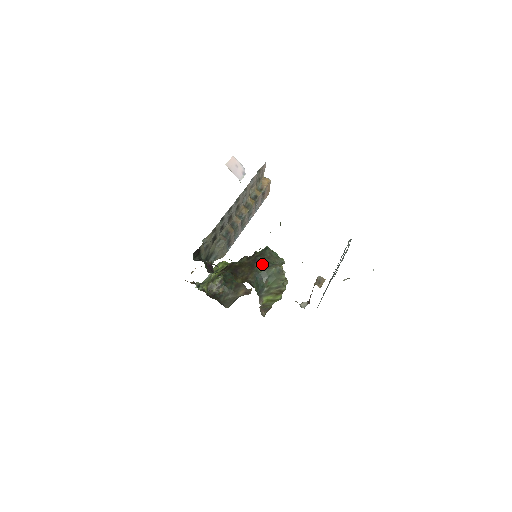
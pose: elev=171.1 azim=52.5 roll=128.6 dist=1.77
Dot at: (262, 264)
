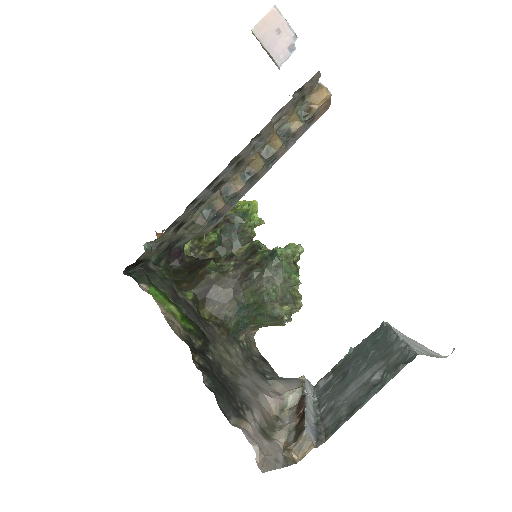
Dot at: (253, 291)
